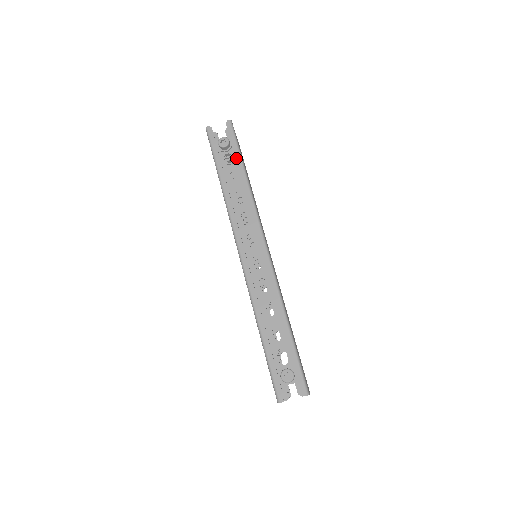
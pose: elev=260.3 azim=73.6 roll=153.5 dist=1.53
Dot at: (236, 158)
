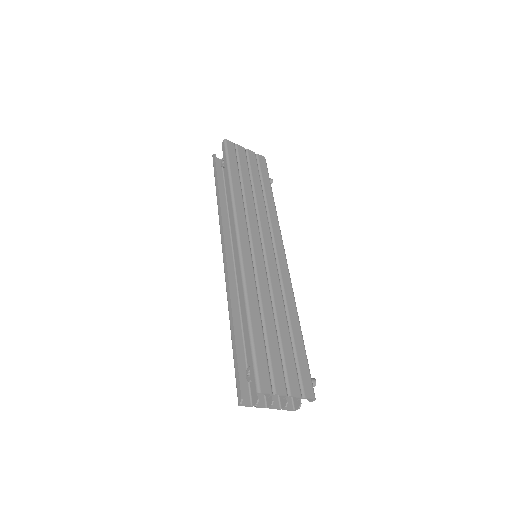
Dot at: (225, 171)
